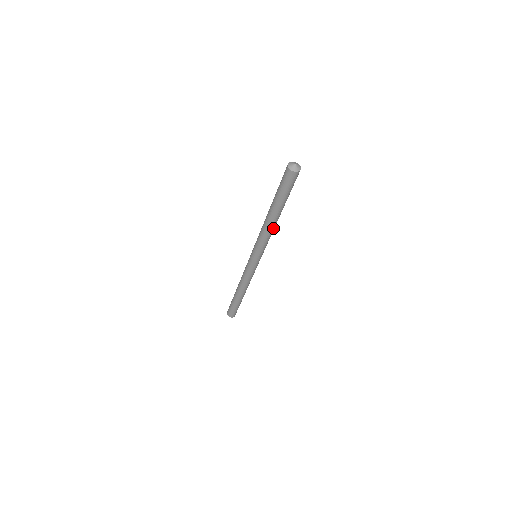
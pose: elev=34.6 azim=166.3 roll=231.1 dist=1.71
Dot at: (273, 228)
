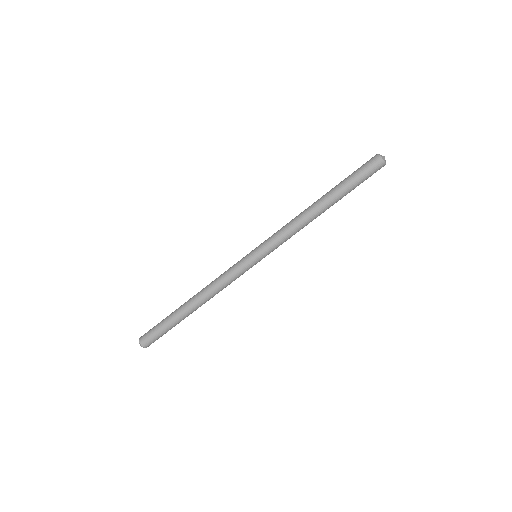
Dot at: occluded
